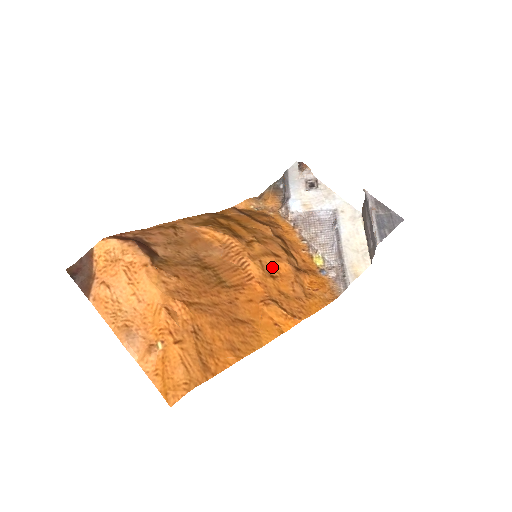
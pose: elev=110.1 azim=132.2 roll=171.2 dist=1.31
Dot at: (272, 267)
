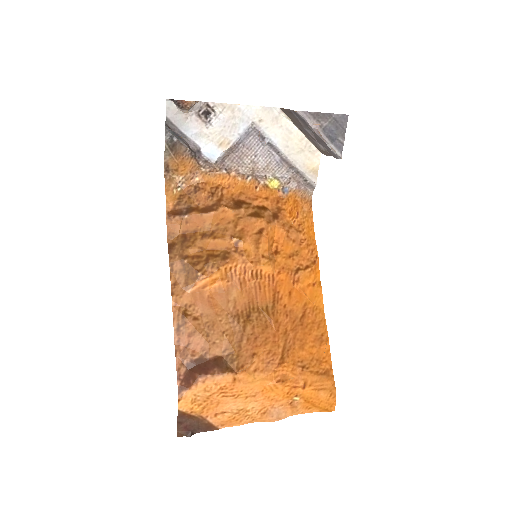
Dot at: (269, 246)
